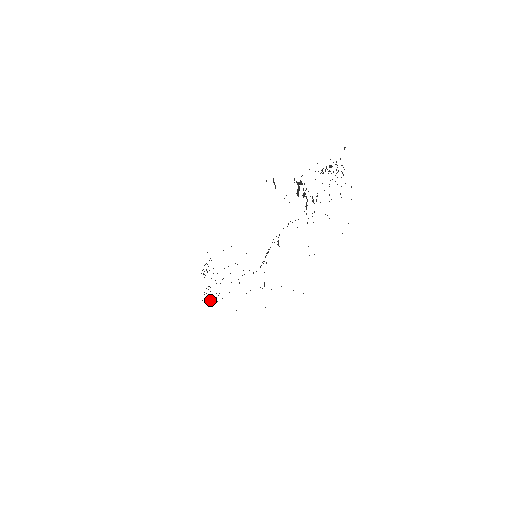
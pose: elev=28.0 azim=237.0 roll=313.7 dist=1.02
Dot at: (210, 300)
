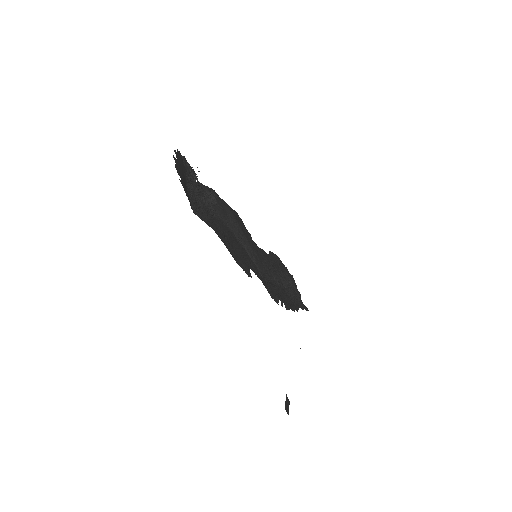
Dot at: (294, 304)
